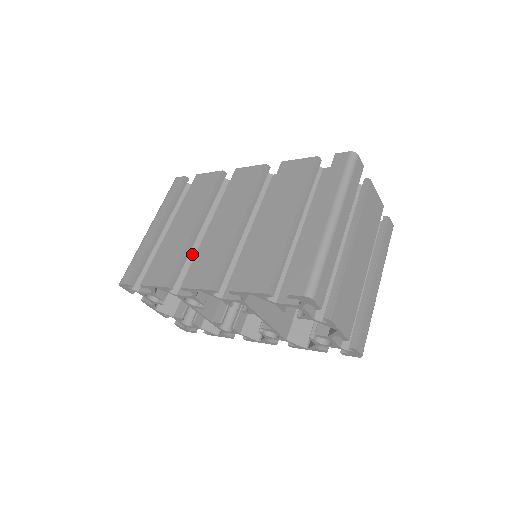
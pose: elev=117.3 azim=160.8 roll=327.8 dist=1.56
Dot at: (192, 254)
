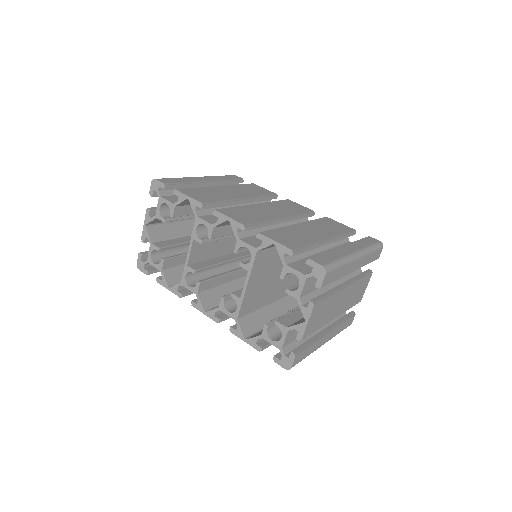
Dot at: occluded
